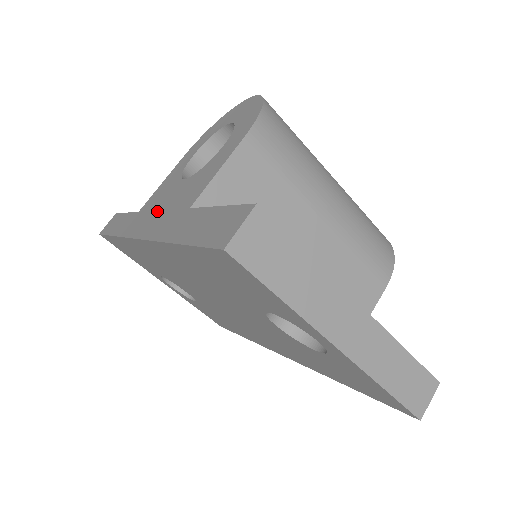
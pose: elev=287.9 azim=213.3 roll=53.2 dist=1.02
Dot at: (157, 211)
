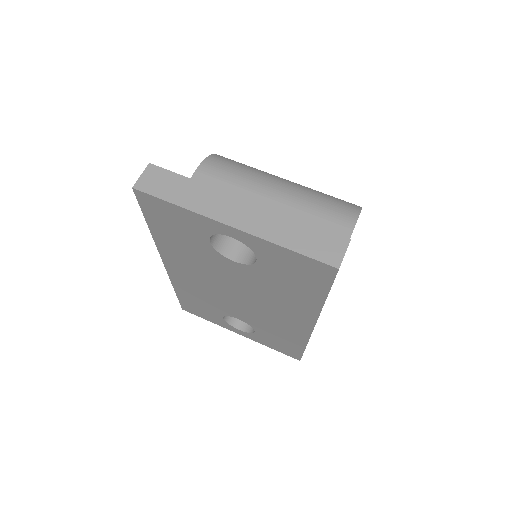
Dot at: occluded
